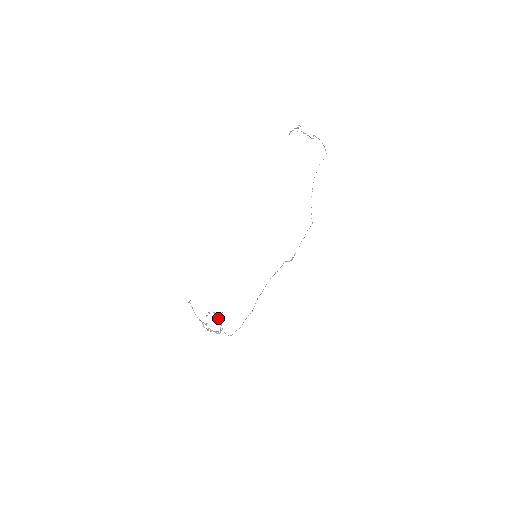
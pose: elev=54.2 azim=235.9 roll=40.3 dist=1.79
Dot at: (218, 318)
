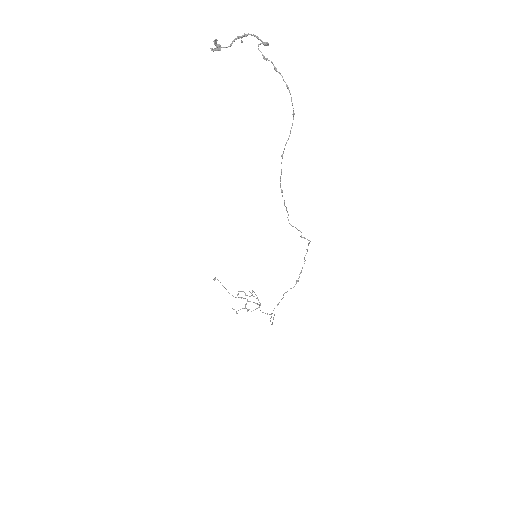
Dot at: occluded
